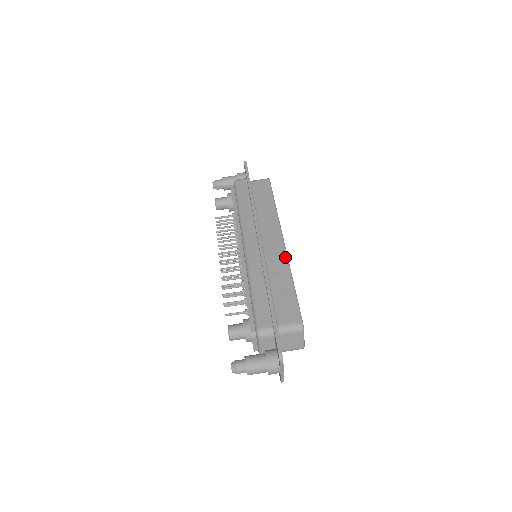
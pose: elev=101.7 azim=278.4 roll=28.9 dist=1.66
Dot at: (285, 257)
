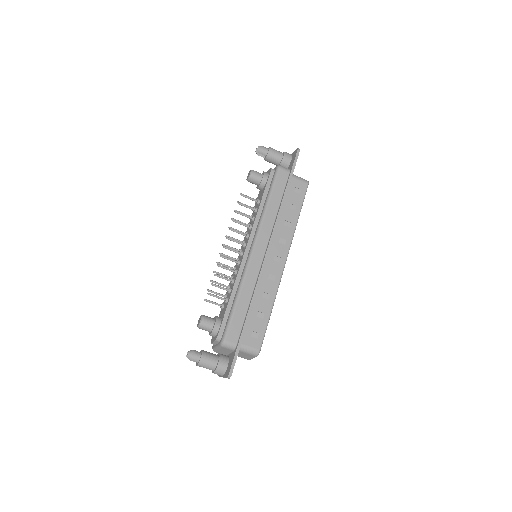
Dot at: (279, 281)
